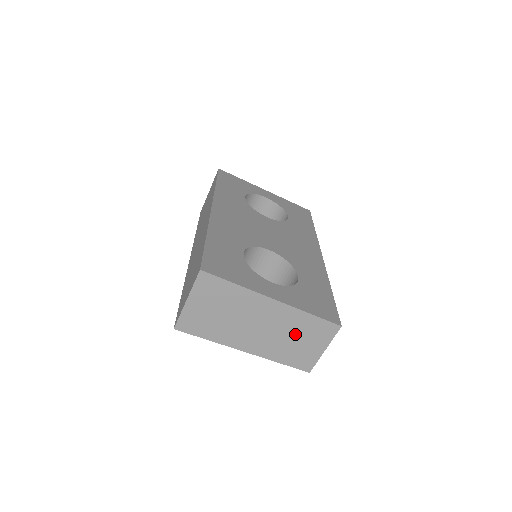
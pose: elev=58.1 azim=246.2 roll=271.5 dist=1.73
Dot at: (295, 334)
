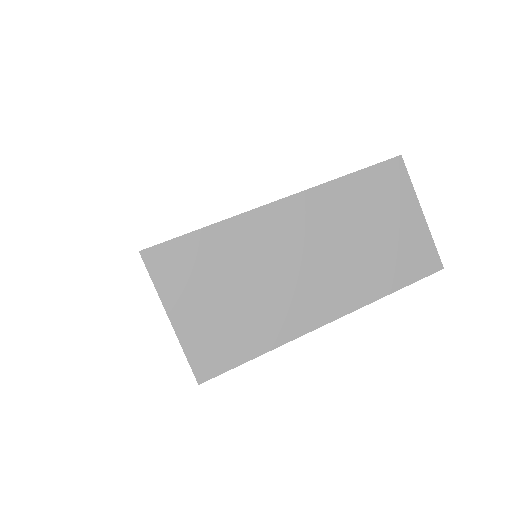
Dot at: (359, 227)
